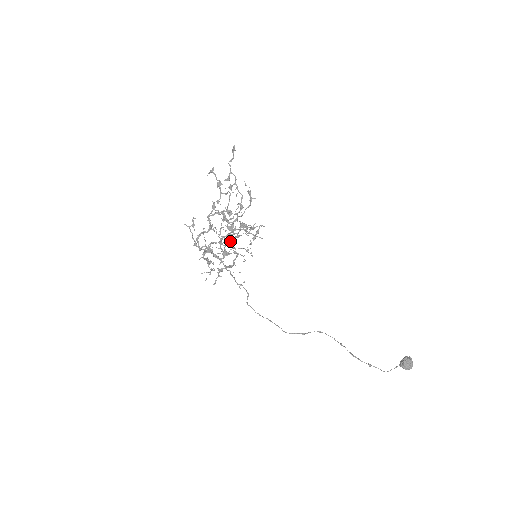
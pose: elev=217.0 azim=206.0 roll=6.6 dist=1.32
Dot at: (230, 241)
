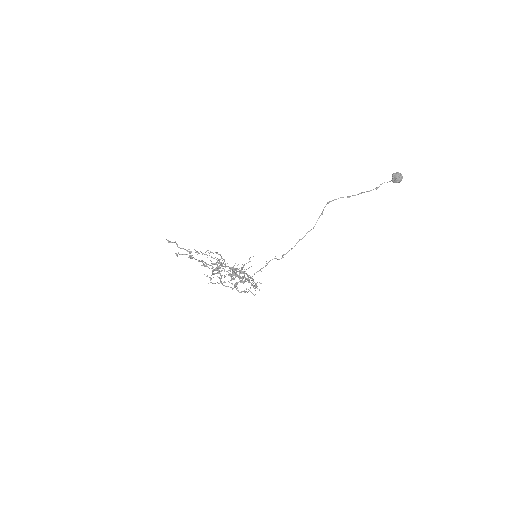
Dot at: (240, 281)
